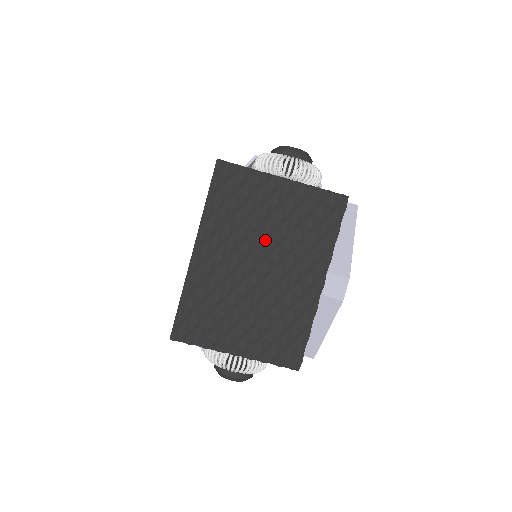
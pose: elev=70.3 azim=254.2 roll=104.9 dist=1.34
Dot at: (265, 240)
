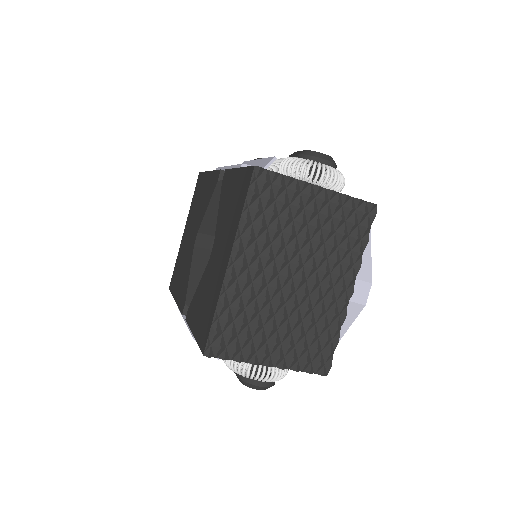
Dot at: (300, 249)
